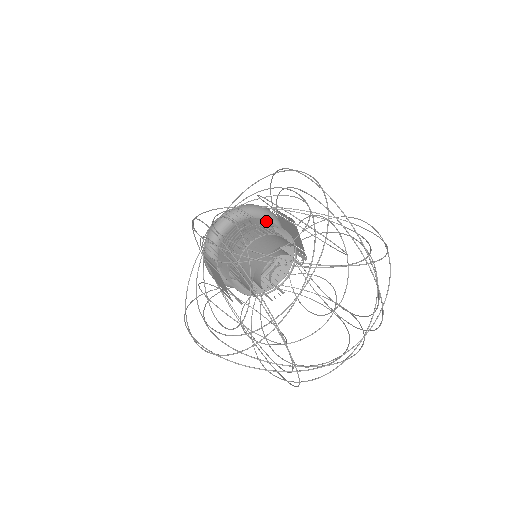
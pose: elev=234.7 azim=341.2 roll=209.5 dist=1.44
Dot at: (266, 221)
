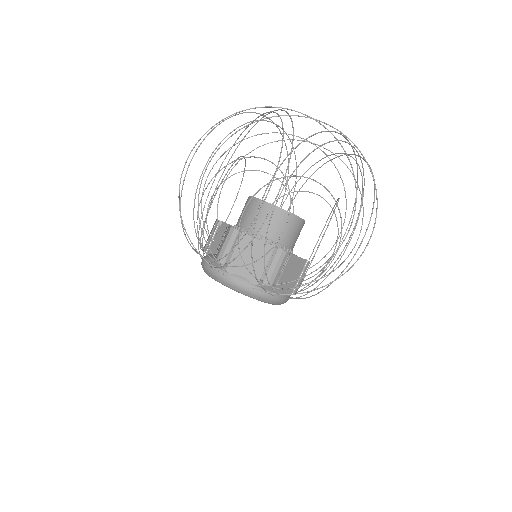
Dot at: occluded
